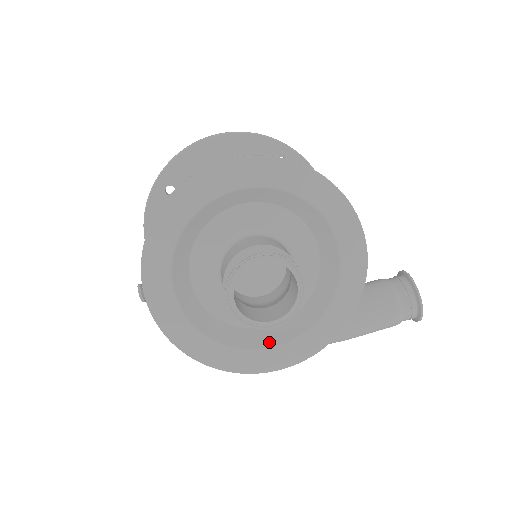
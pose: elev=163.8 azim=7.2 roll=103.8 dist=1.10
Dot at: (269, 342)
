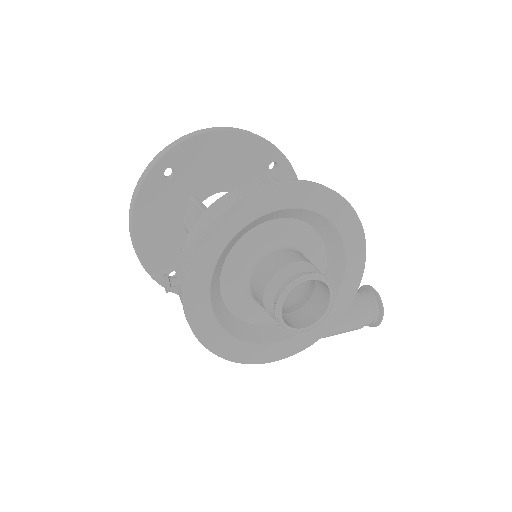
Dot at: (271, 338)
